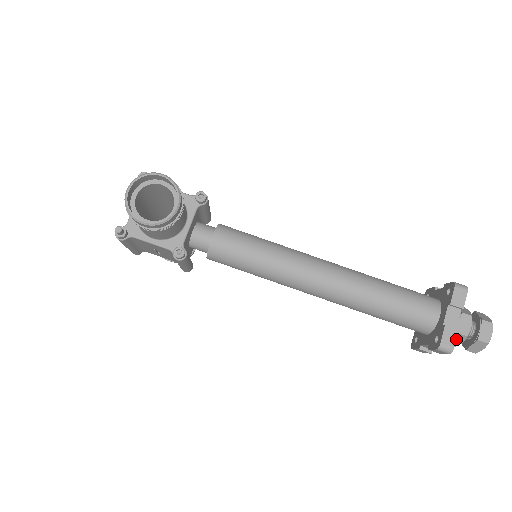
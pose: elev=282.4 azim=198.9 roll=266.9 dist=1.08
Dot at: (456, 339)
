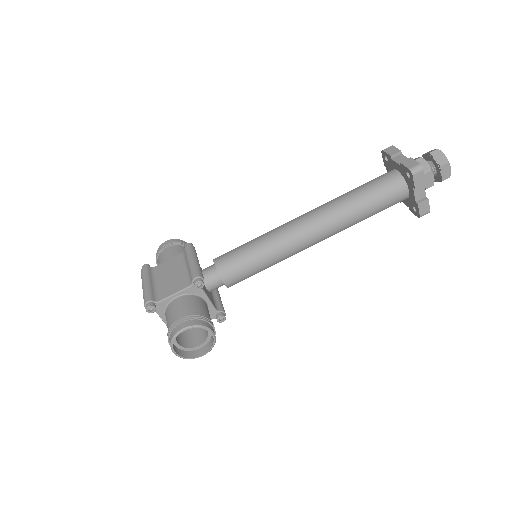
Dot at: occluded
